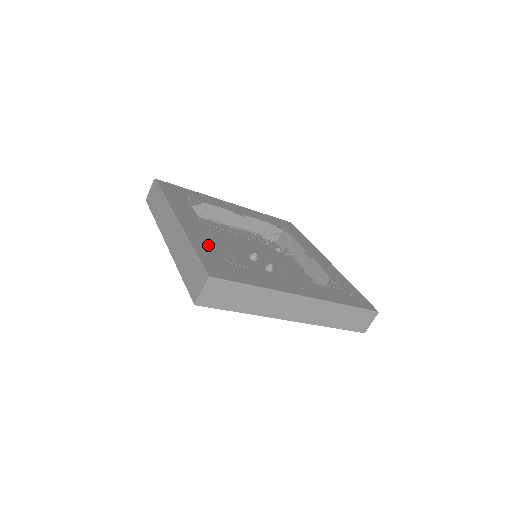
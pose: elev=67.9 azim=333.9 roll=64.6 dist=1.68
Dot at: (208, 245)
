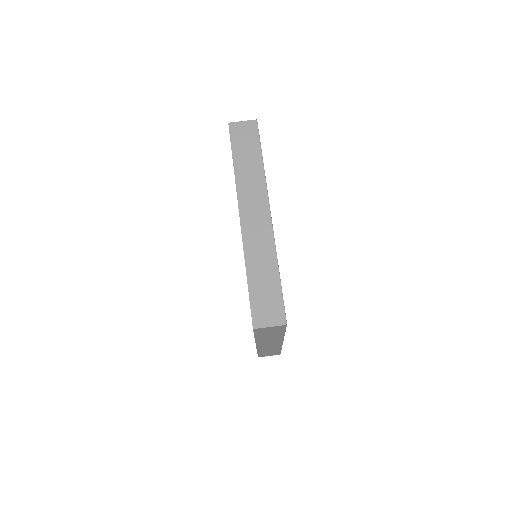
Dot at: occluded
